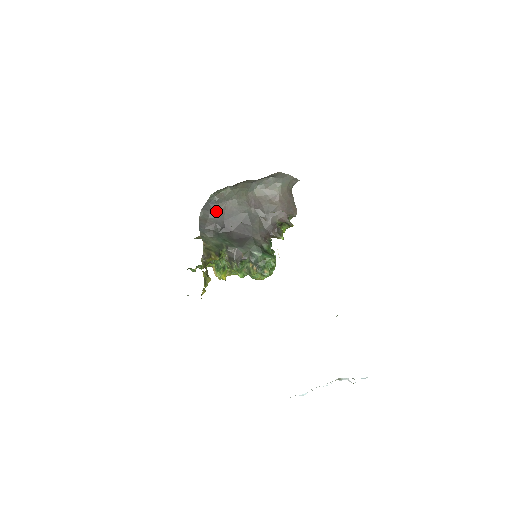
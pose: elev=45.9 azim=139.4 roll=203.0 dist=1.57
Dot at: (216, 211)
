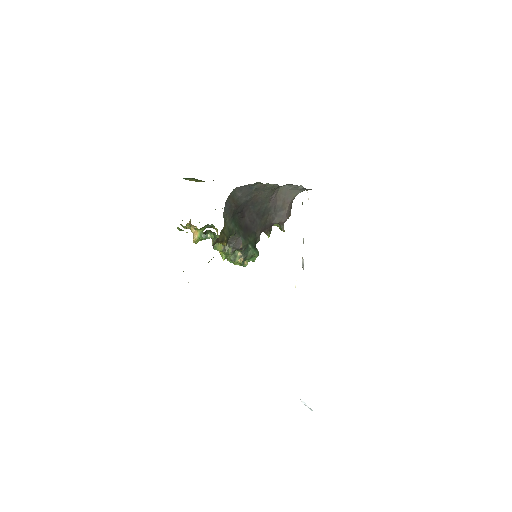
Dot at: (247, 195)
